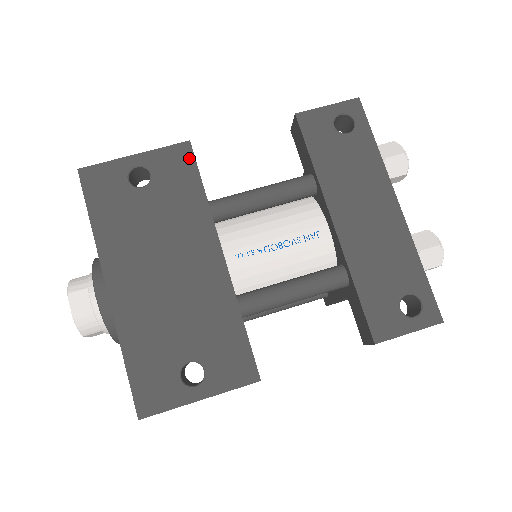
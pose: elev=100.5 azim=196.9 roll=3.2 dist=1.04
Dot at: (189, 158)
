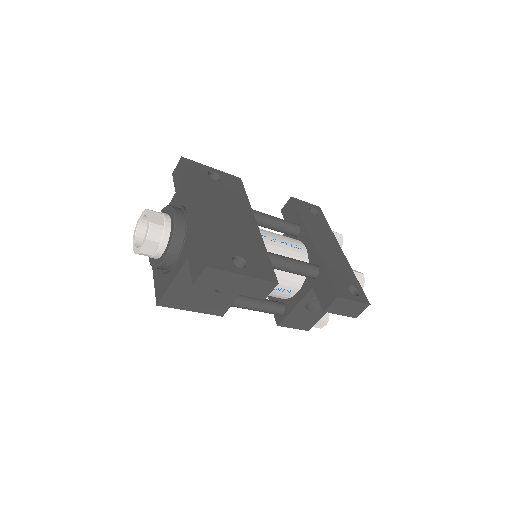
Dot at: (240, 183)
